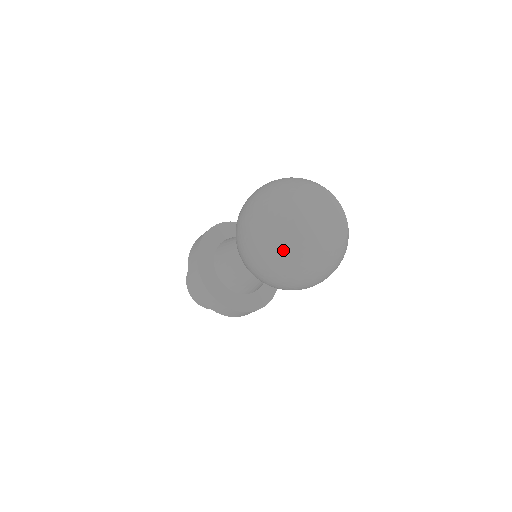
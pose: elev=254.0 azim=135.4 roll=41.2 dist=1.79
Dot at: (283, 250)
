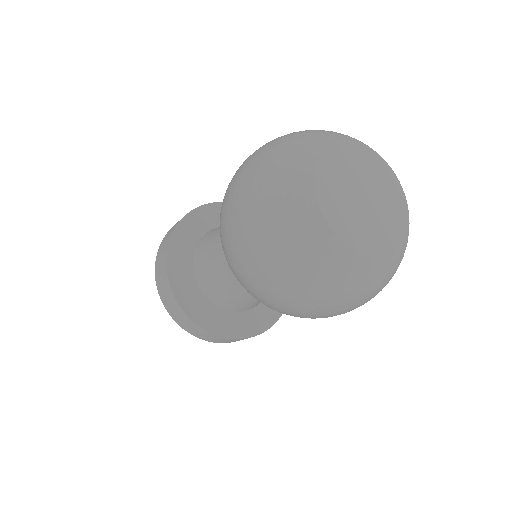
Dot at: (299, 260)
